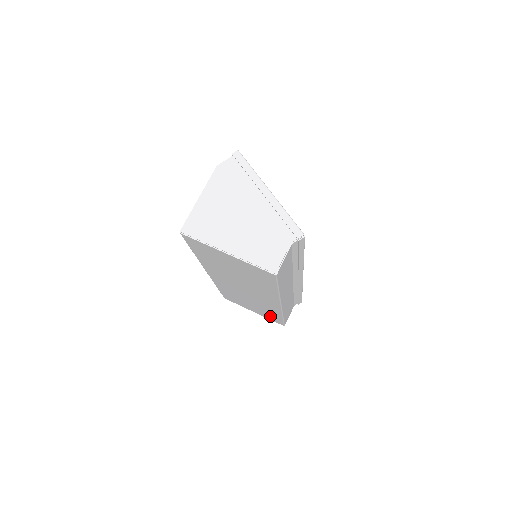
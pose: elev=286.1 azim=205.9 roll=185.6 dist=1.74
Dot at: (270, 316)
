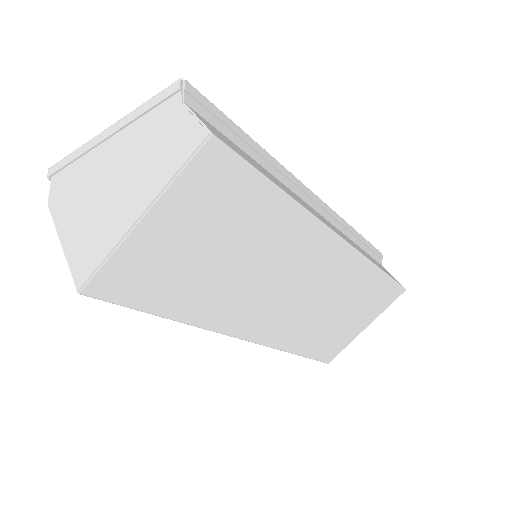
Dot at: (377, 298)
